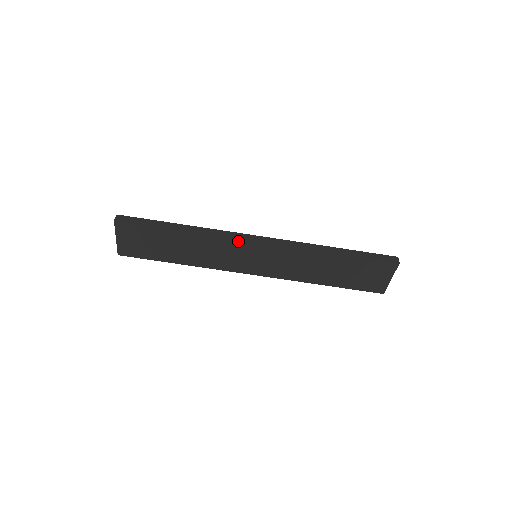
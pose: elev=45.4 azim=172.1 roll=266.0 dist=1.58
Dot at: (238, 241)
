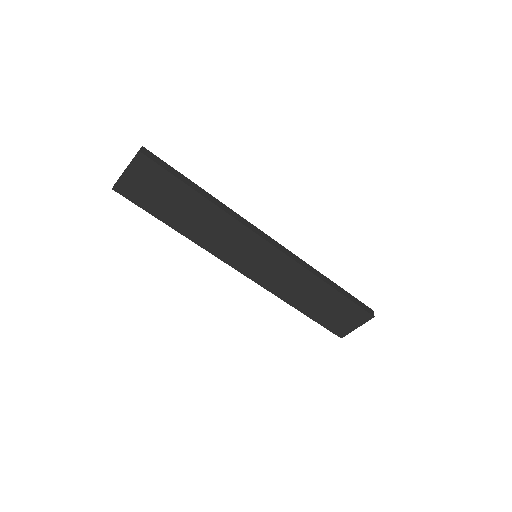
Dot at: (253, 234)
